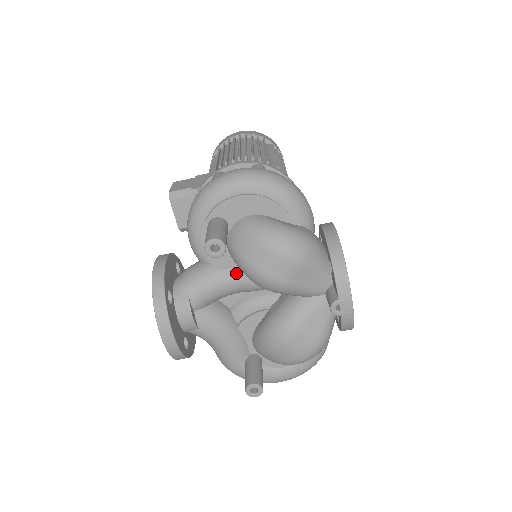
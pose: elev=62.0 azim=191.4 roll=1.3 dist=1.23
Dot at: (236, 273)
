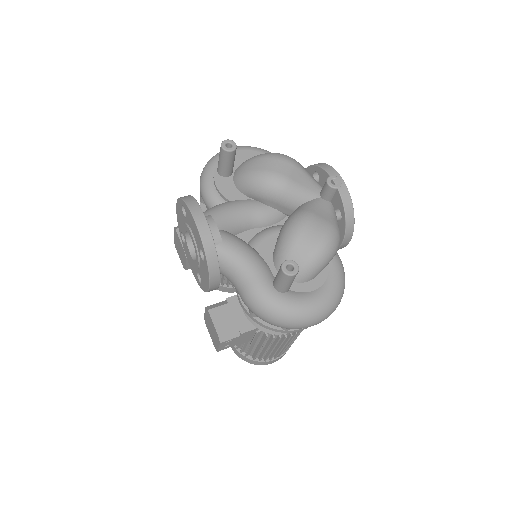
Dot at: (245, 201)
